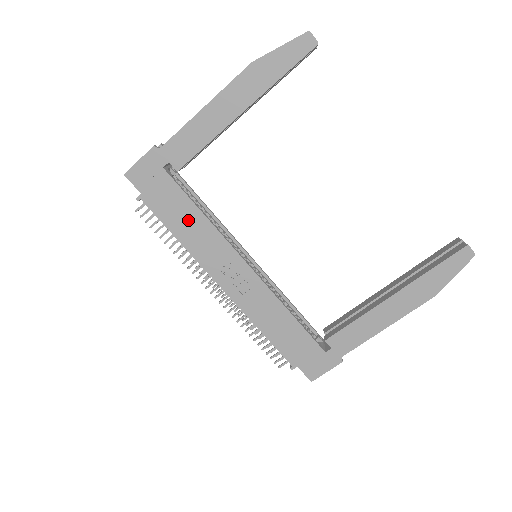
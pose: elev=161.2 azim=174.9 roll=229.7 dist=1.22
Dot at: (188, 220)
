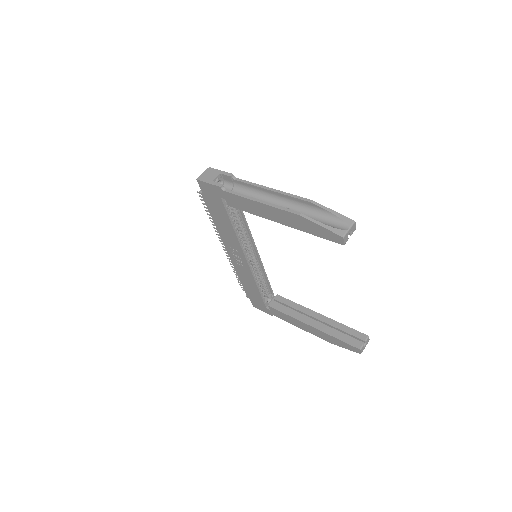
Dot at: (224, 223)
